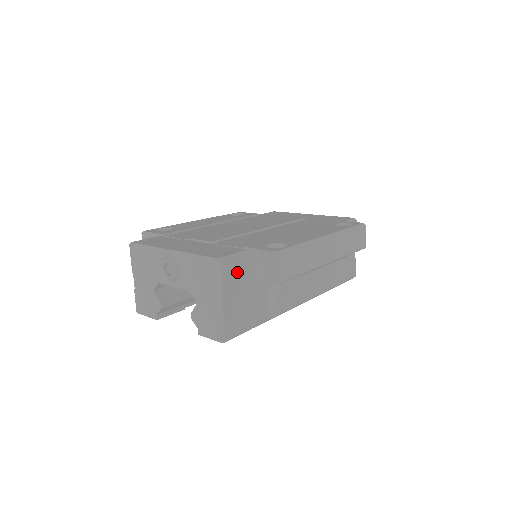
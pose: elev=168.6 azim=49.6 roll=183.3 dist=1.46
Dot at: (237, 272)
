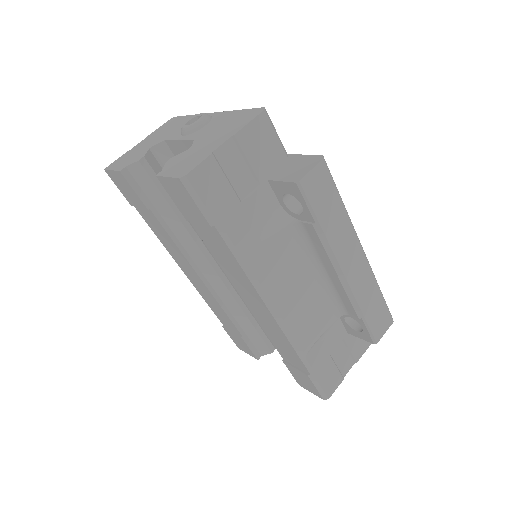
Dot at: (264, 147)
